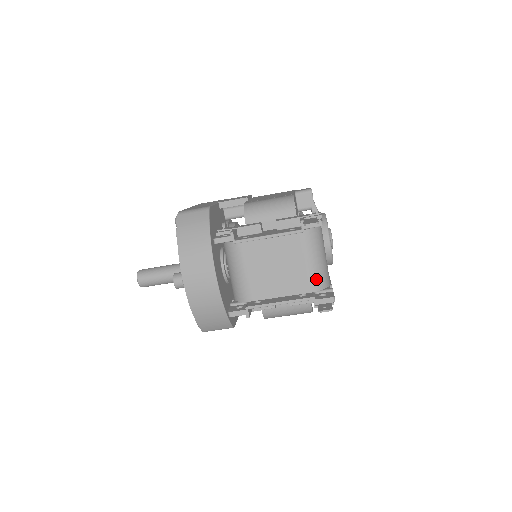
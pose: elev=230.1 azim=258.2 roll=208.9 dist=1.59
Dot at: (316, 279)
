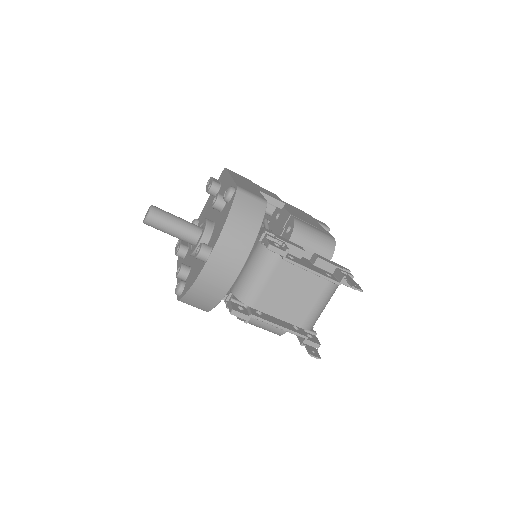
Dot at: (312, 320)
